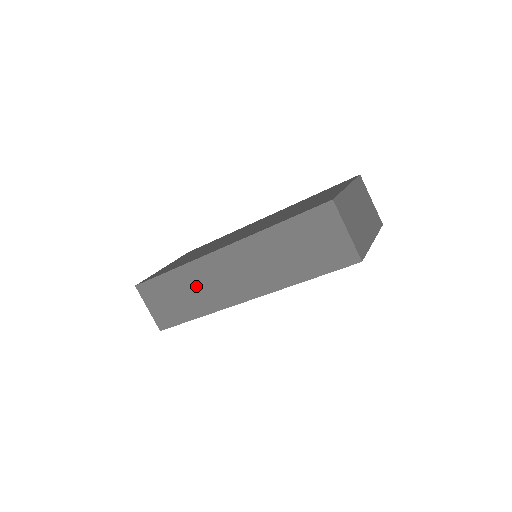
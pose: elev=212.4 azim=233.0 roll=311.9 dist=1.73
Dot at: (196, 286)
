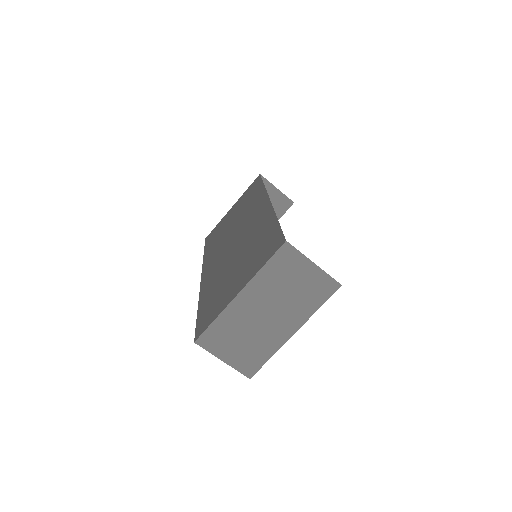
Dot at: occluded
